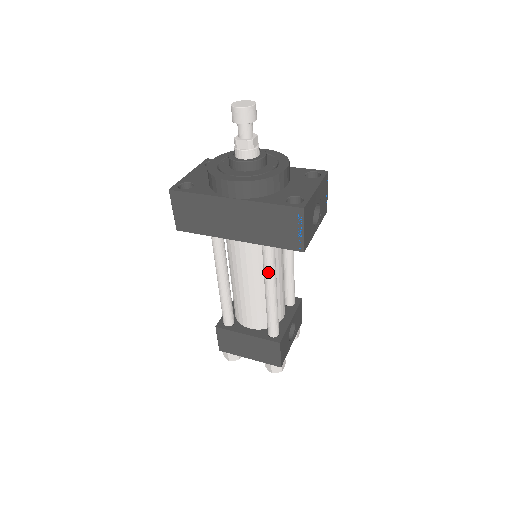
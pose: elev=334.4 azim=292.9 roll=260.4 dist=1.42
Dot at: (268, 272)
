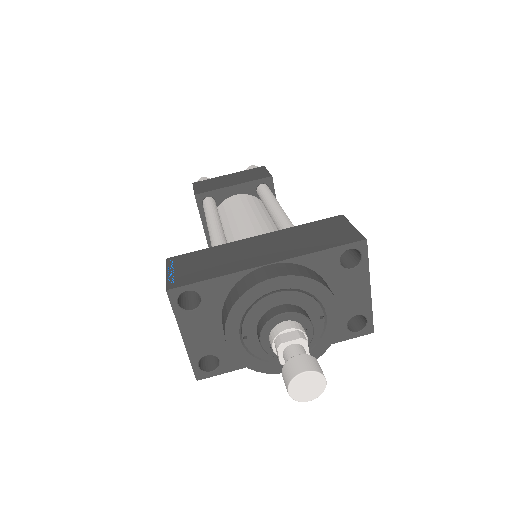
Dot at: occluded
